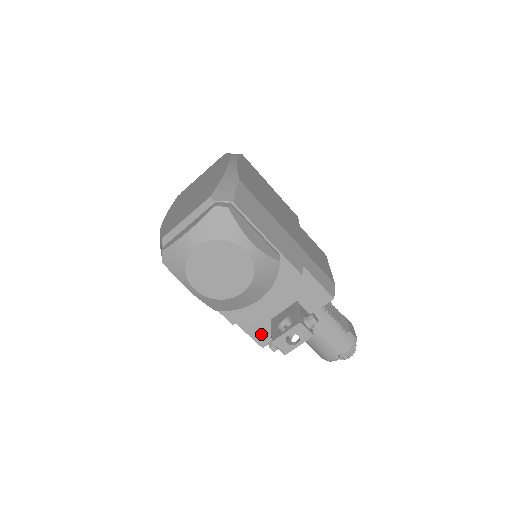
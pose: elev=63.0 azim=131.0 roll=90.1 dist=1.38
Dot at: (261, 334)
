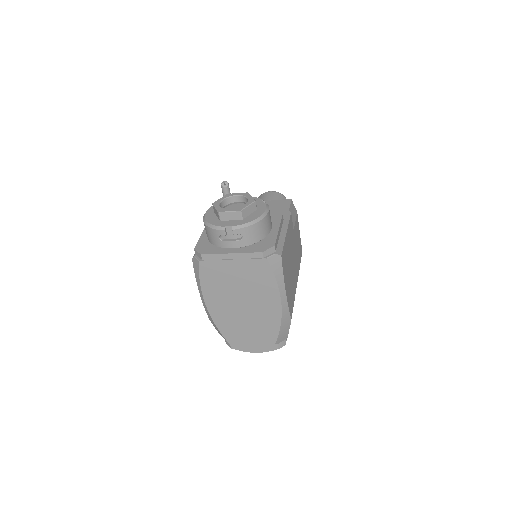
Dot at: occluded
